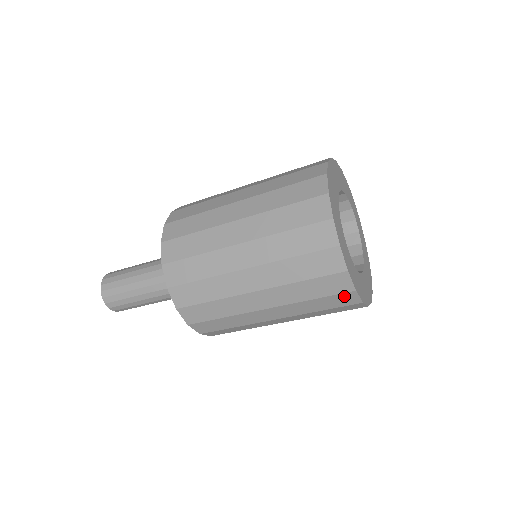
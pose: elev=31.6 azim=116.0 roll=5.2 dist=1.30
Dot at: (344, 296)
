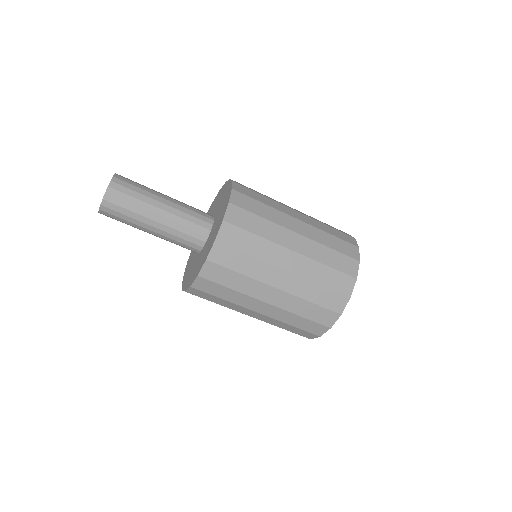
Dot at: (347, 279)
